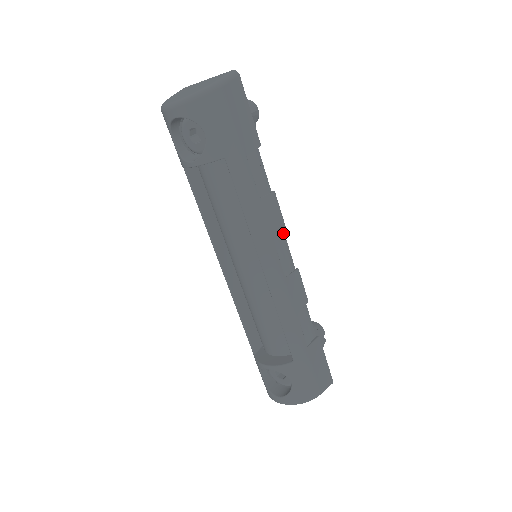
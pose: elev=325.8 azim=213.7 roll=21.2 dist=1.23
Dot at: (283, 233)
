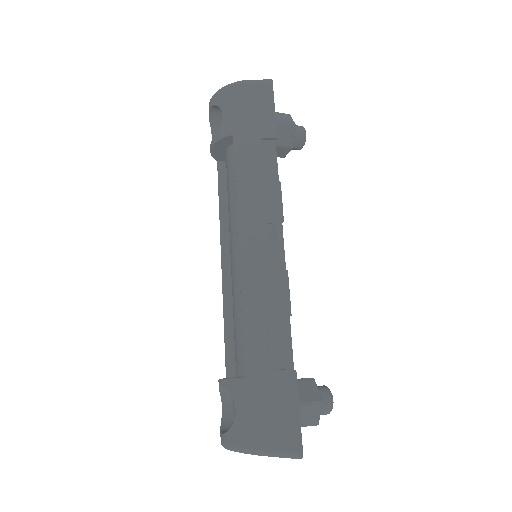
Dot at: (281, 227)
